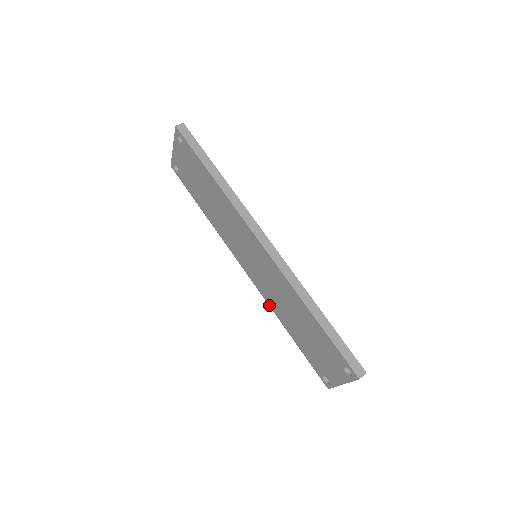
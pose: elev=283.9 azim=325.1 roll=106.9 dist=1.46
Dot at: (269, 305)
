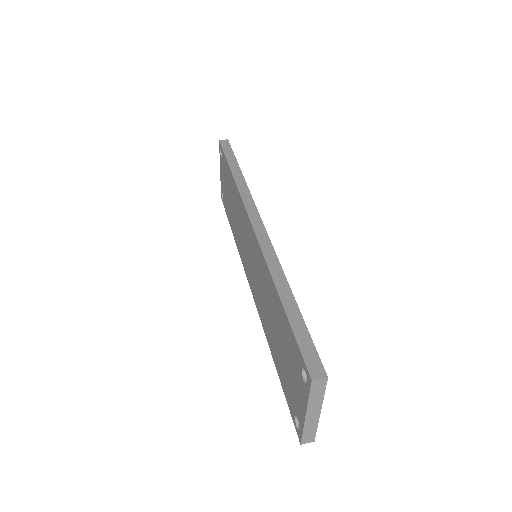
Dot at: (262, 324)
